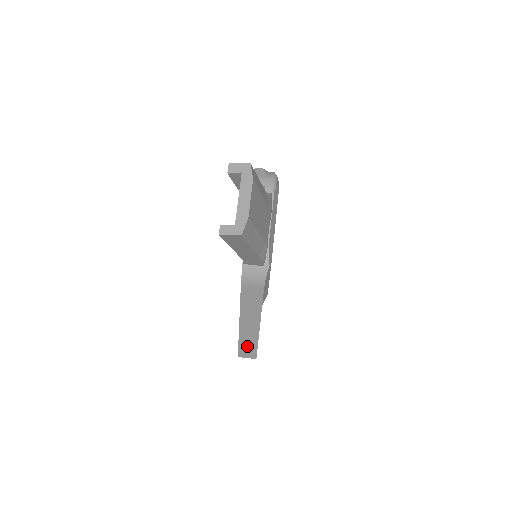
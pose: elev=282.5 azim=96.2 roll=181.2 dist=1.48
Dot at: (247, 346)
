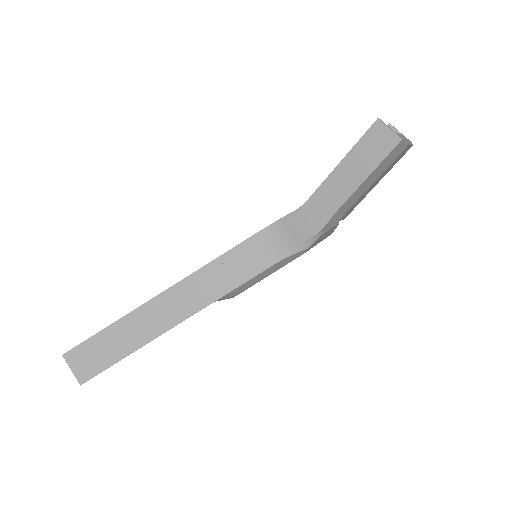
Dot at: (107, 345)
